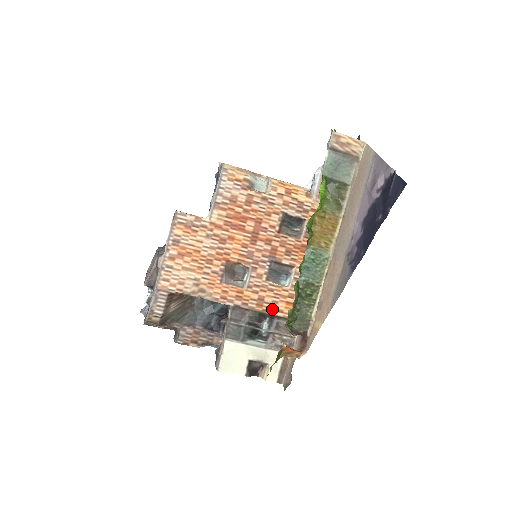
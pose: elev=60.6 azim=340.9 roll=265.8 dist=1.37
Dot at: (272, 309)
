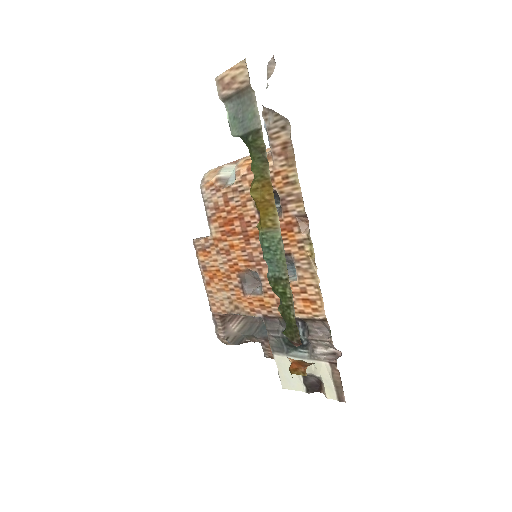
Dot at: occluded
